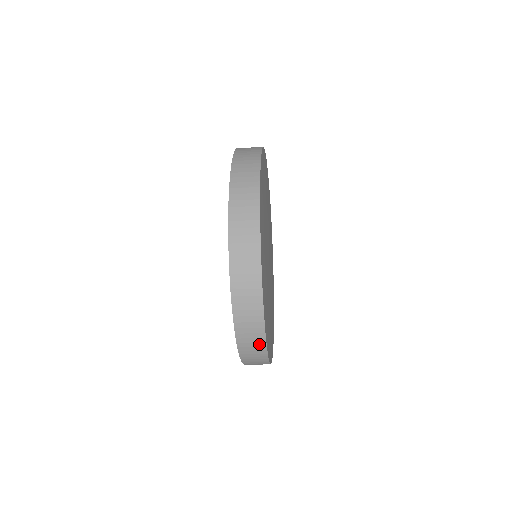
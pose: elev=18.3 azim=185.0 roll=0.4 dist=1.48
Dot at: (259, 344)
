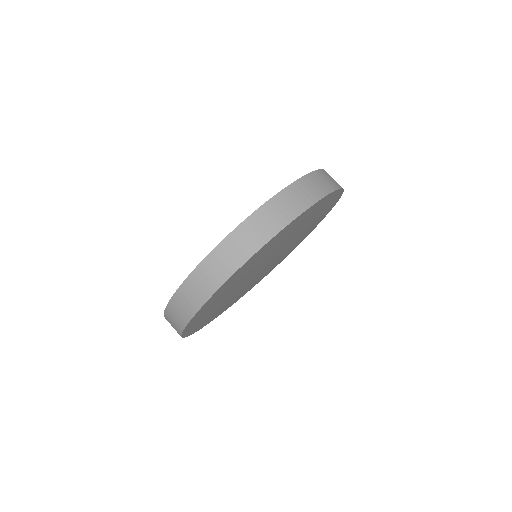
Dot at: occluded
